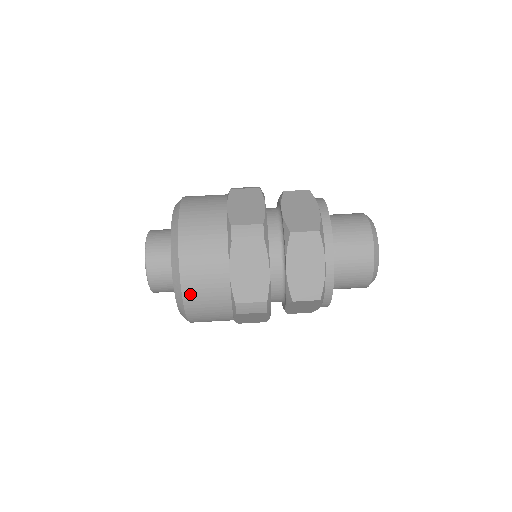
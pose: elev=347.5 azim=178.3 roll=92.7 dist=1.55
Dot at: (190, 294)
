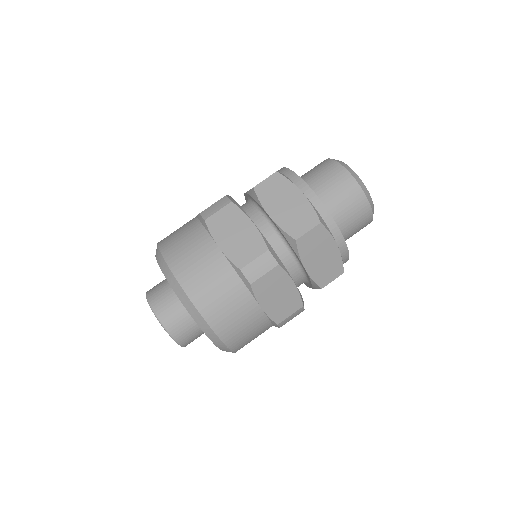
Dot at: (235, 343)
